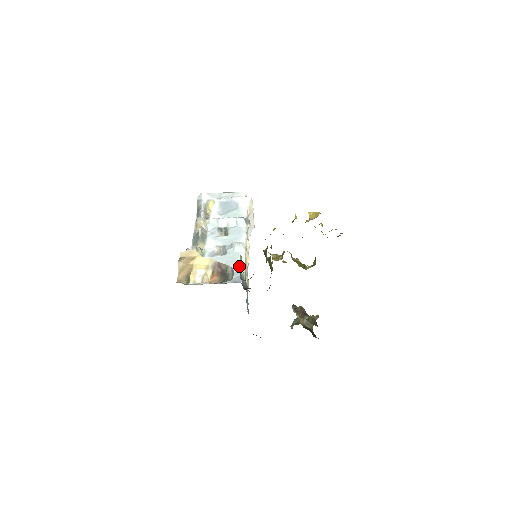
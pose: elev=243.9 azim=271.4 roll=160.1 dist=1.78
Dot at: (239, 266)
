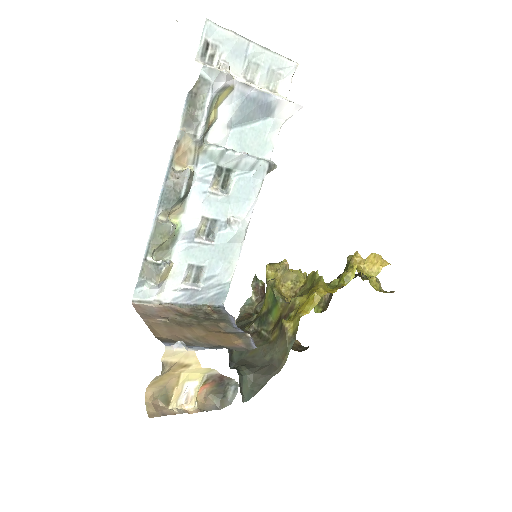
Dot at: (226, 273)
